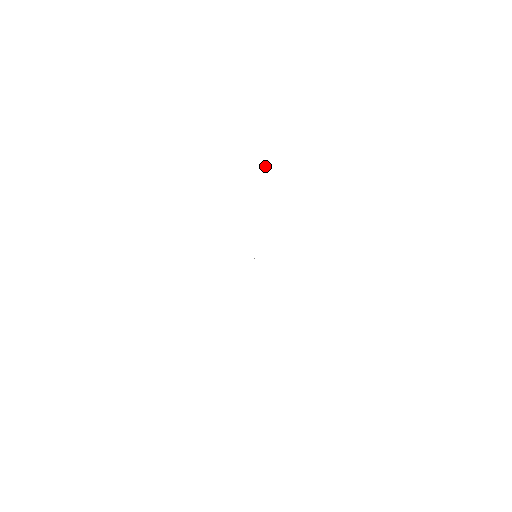
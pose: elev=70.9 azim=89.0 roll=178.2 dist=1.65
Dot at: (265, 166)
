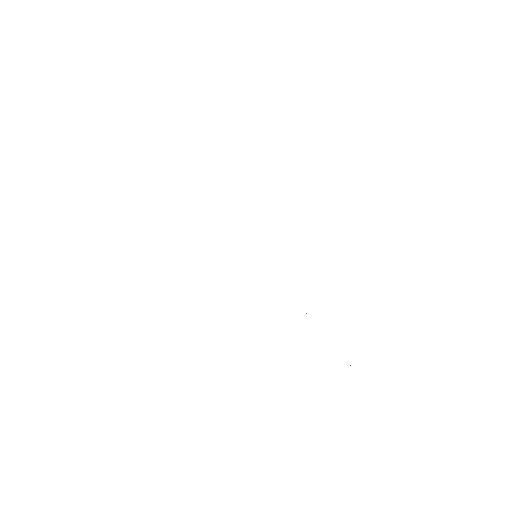
Dot at: occluded
